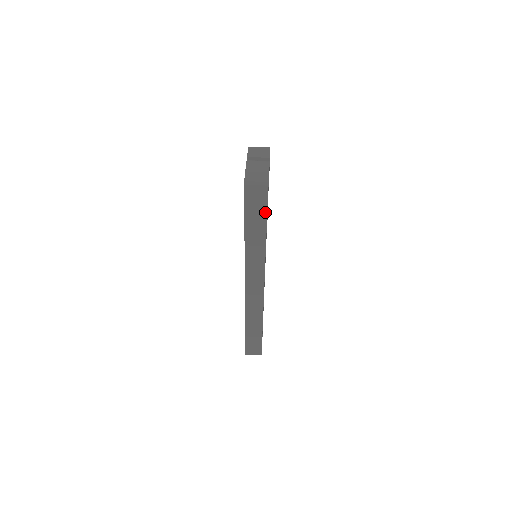
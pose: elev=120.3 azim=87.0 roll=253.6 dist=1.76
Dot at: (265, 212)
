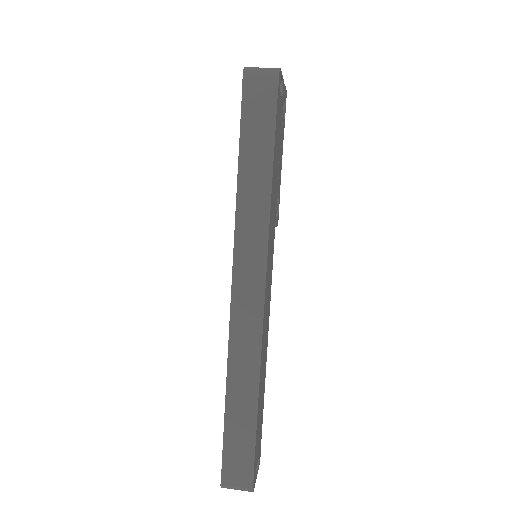
Dot at: (272, 125)
